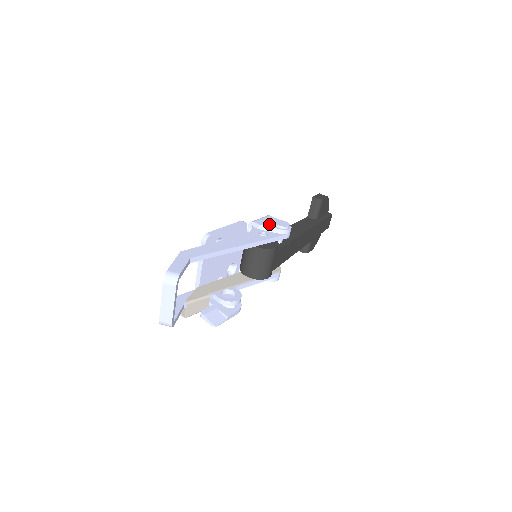
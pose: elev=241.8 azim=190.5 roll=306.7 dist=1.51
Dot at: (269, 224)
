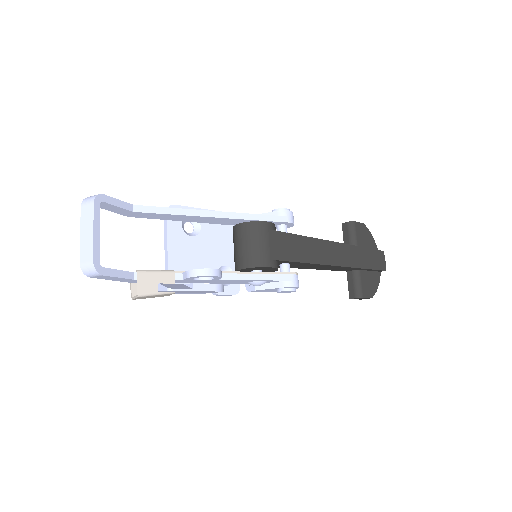
Dot at: occluded
